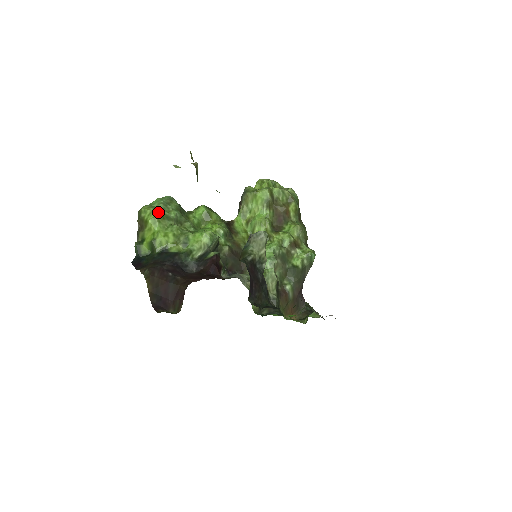
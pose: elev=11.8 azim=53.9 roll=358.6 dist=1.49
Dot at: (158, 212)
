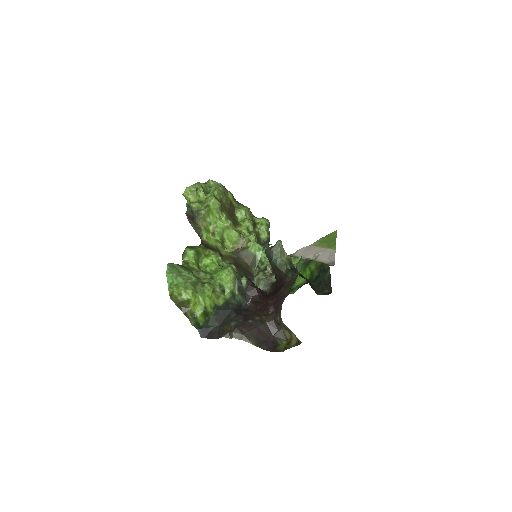
Dot at: (187, 286)
